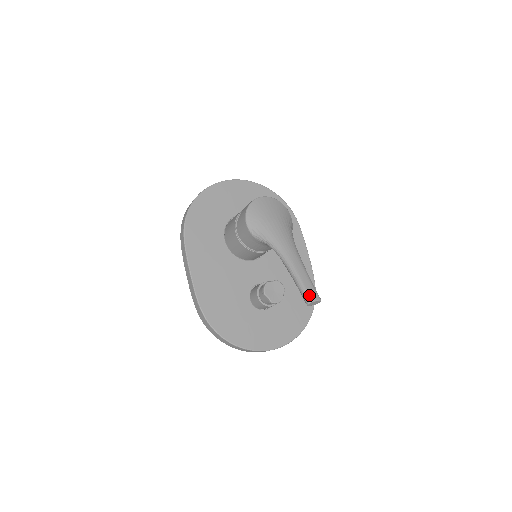
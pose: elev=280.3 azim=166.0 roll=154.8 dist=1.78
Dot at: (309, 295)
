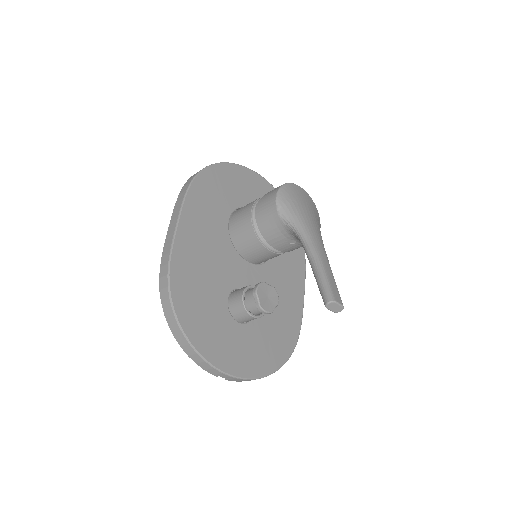
Dot at: (333, 293)
